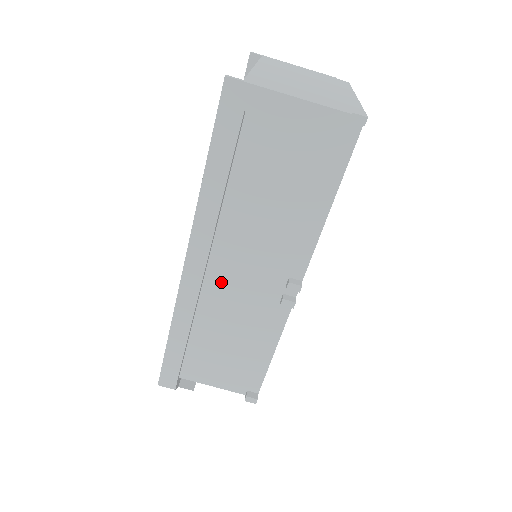
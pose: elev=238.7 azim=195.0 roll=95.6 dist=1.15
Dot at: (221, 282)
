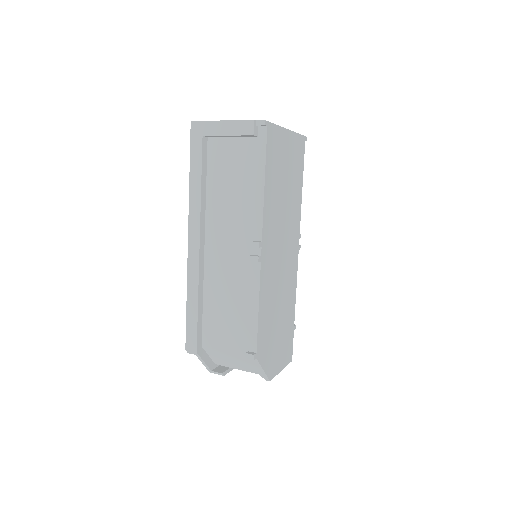
Dot at: (214, 255)
